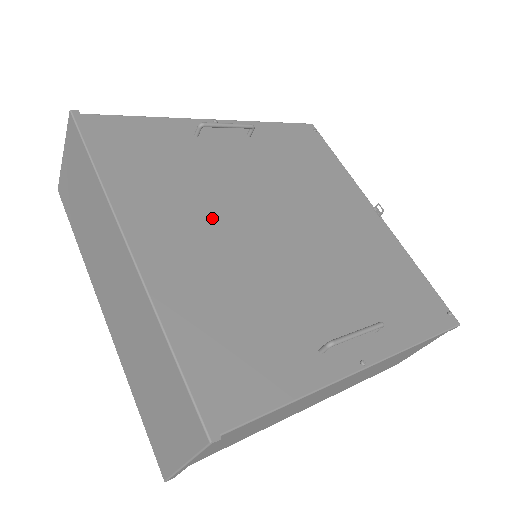
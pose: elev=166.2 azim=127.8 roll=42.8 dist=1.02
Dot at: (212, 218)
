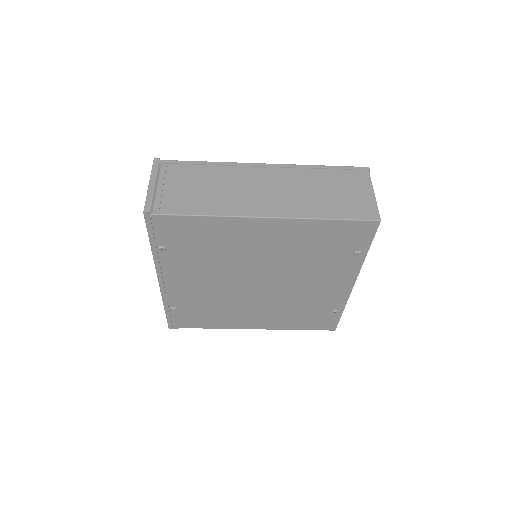
Dot at: occluded
